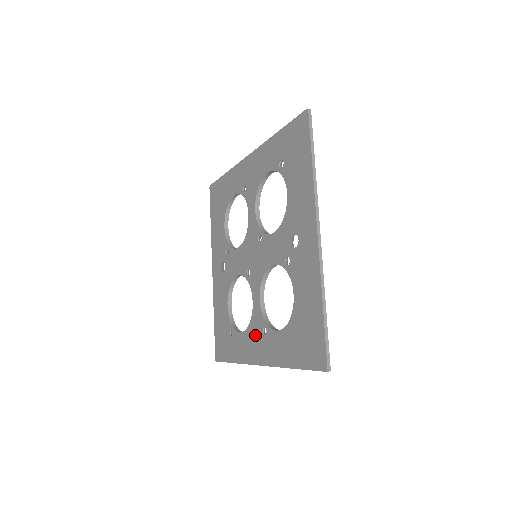
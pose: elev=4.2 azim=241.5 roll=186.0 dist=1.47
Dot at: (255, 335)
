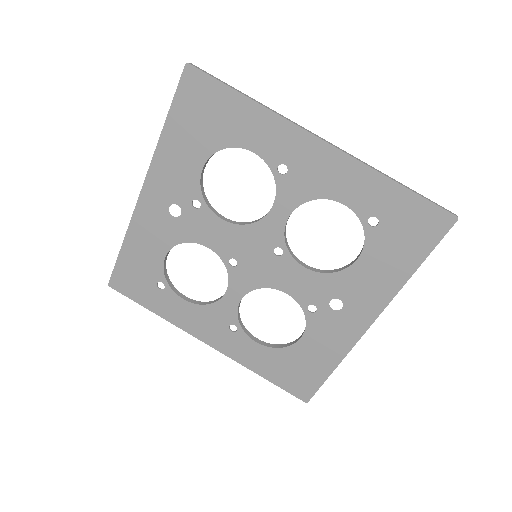
Dot at: (213, 320)
